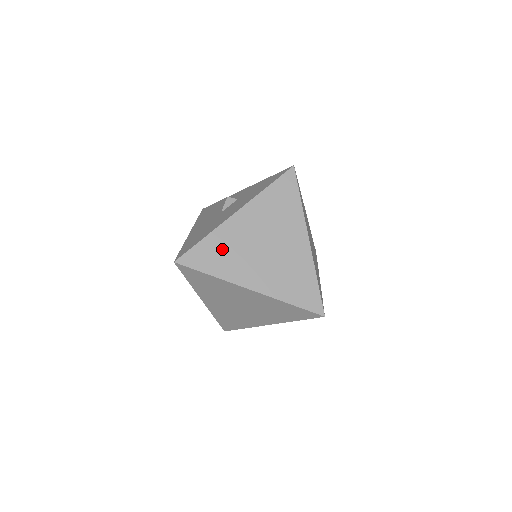
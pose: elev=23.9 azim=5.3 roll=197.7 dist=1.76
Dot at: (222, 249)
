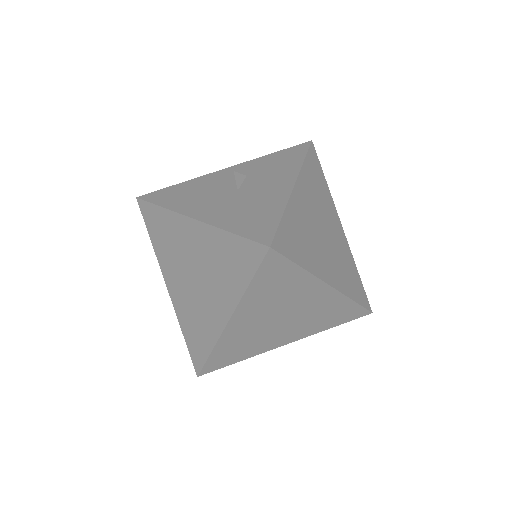
Dot at: (299, 231)
